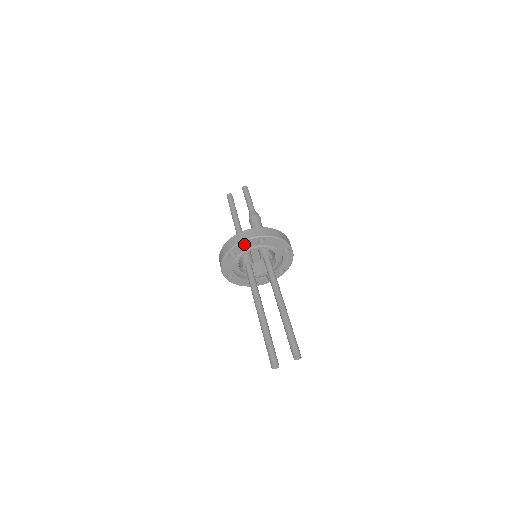
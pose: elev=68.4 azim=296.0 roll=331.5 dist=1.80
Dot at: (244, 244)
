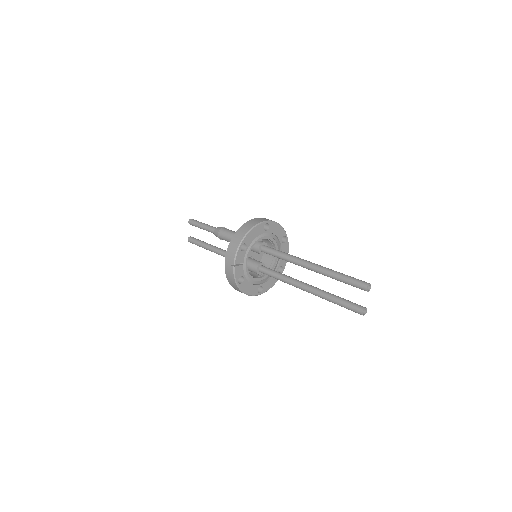
Dot at: (237, 265)
